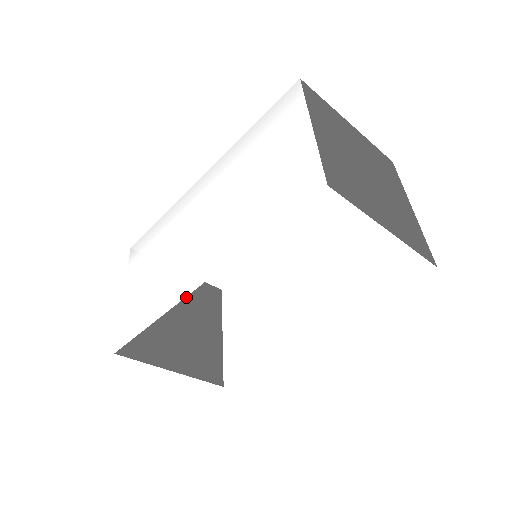
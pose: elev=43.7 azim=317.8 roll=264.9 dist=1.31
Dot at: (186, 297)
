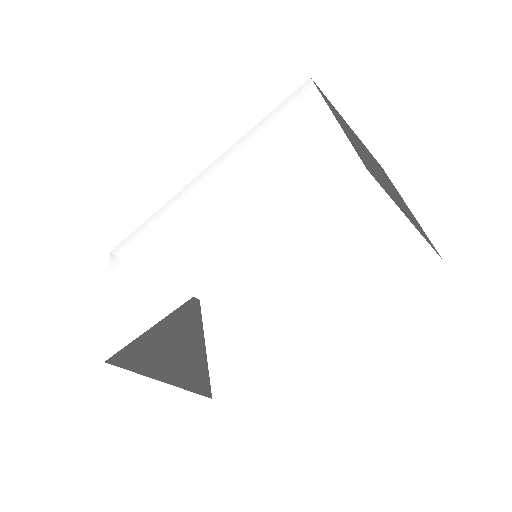
Dot at: occluded
